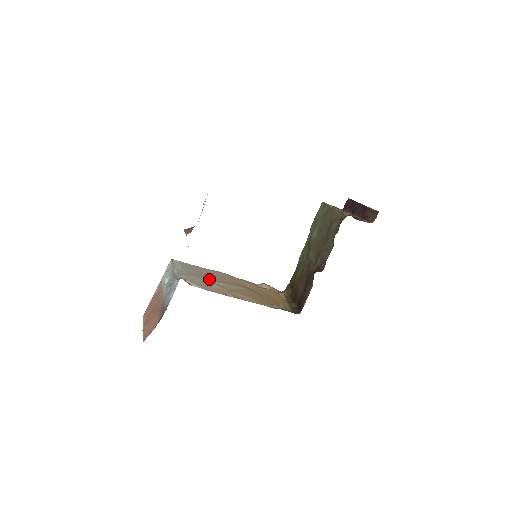
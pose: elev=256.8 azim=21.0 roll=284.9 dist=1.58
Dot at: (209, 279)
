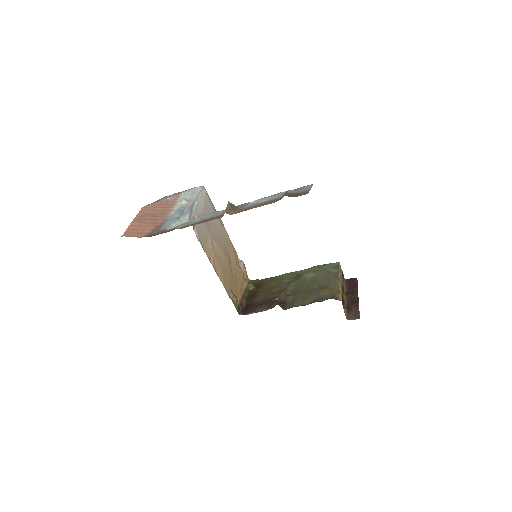
Dot at: (211, 233)
